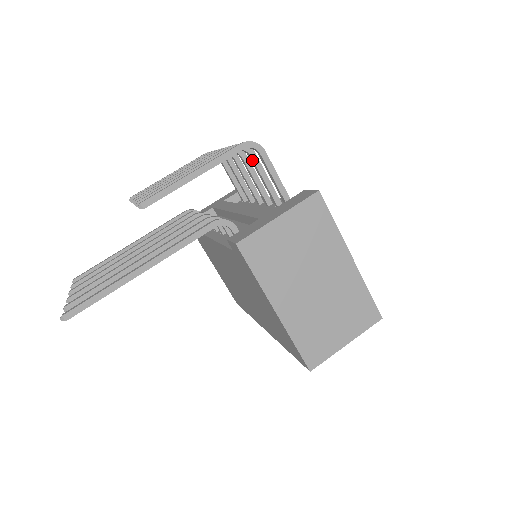
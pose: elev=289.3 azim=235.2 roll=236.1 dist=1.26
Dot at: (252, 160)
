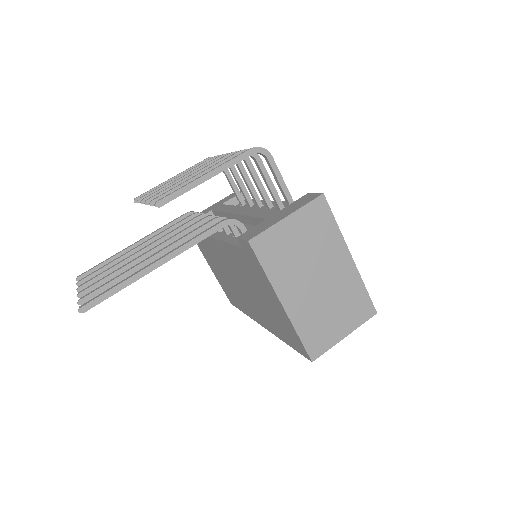
Dot at: (258, 165)
